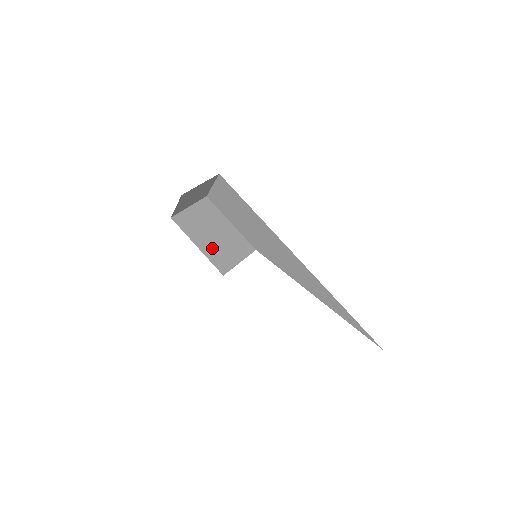
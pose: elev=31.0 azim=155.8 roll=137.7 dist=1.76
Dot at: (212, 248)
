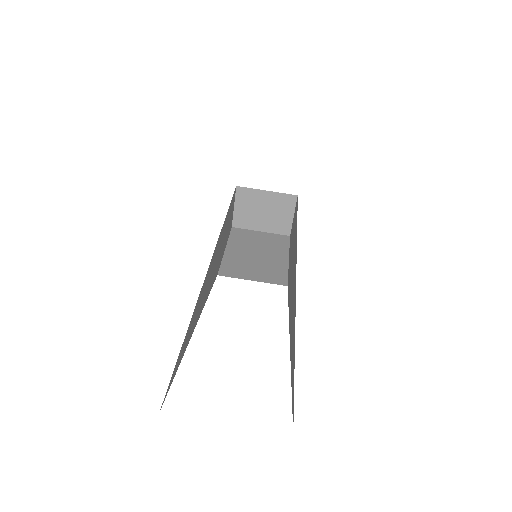
Dot at: (239, 258)
